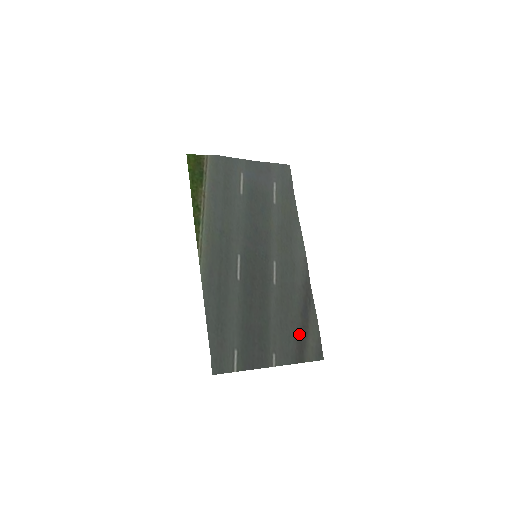
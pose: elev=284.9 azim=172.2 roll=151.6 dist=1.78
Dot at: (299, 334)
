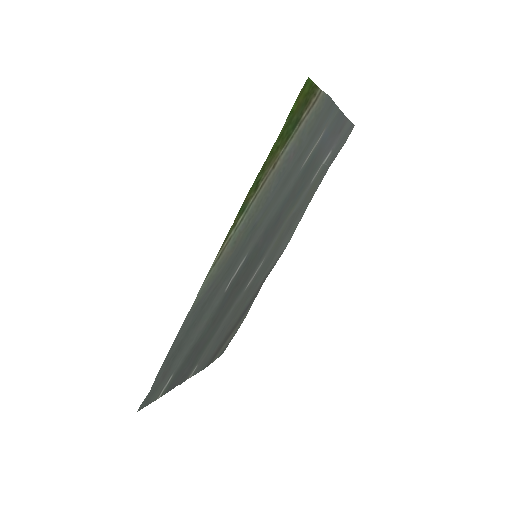
Dot at: (226, 337)
